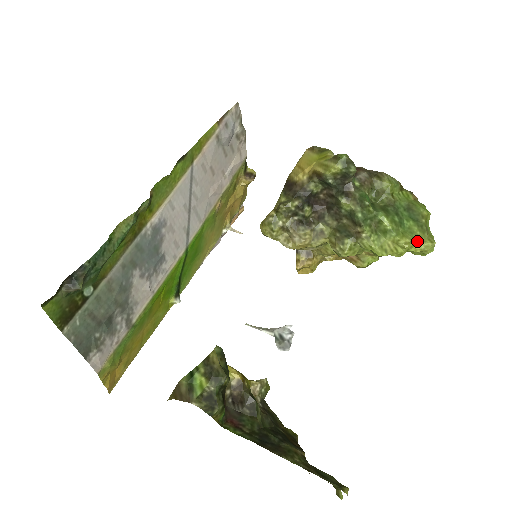
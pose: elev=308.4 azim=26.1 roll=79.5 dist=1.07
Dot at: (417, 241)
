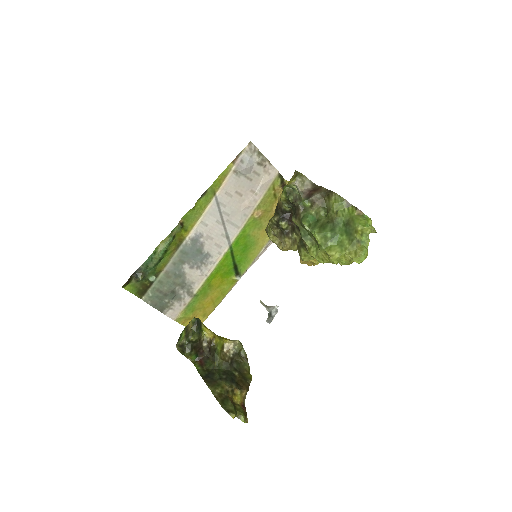
Dot at: (344, 253)
